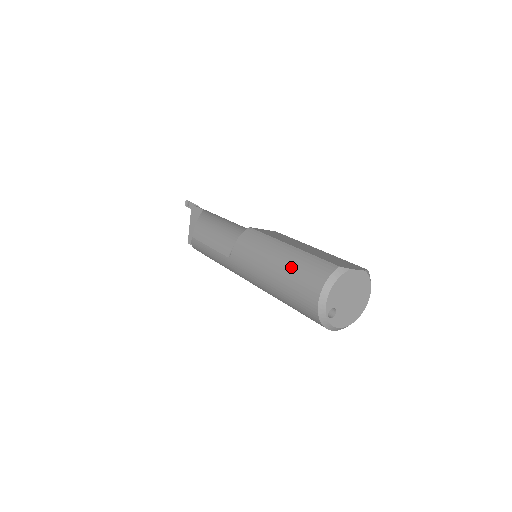
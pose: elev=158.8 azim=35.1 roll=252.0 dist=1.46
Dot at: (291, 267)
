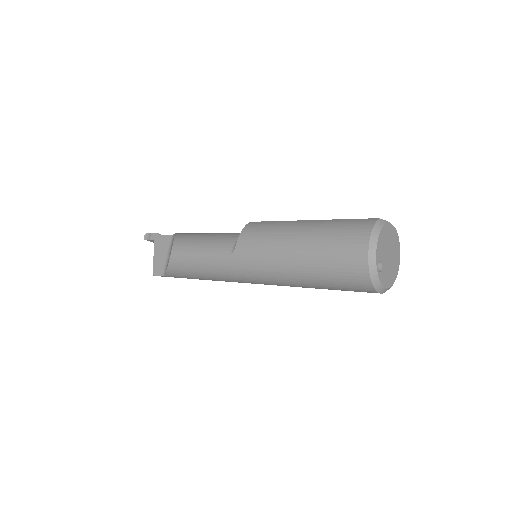
Dot at: (323, 232)
